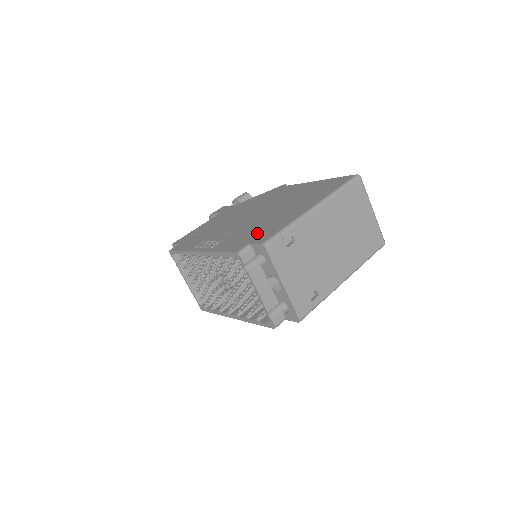
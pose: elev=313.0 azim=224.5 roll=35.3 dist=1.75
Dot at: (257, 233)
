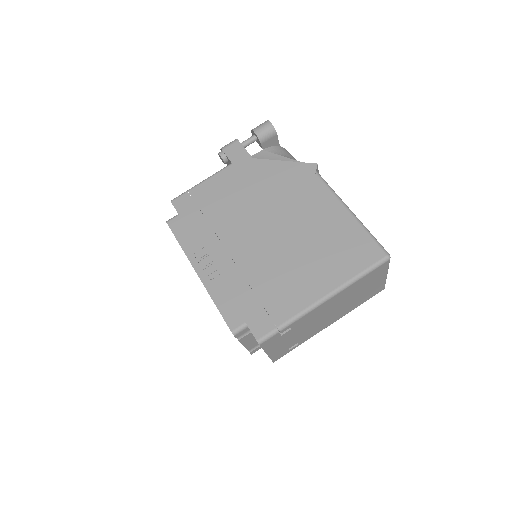
Dot at: (258, 303)
